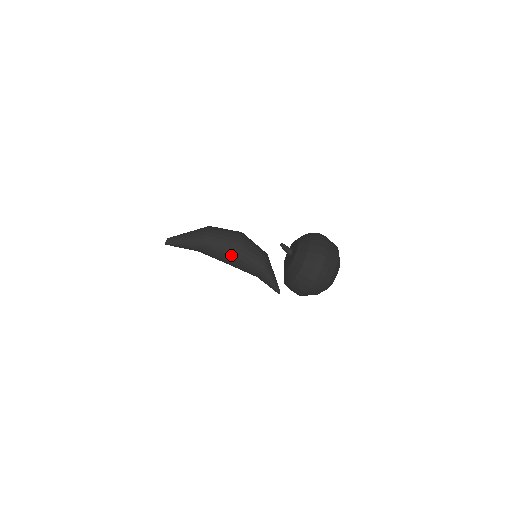
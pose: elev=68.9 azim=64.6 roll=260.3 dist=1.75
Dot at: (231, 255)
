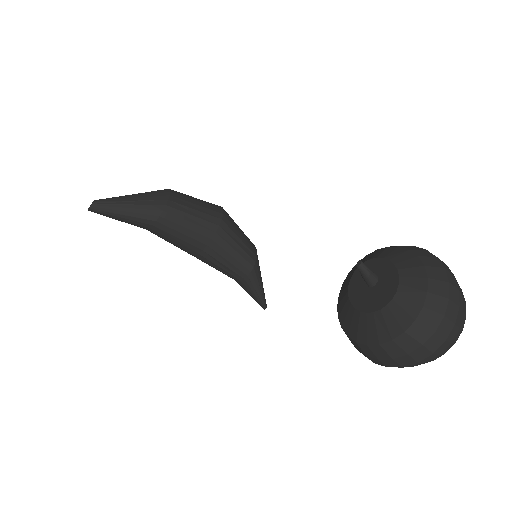
Dot at: (203, 244)
